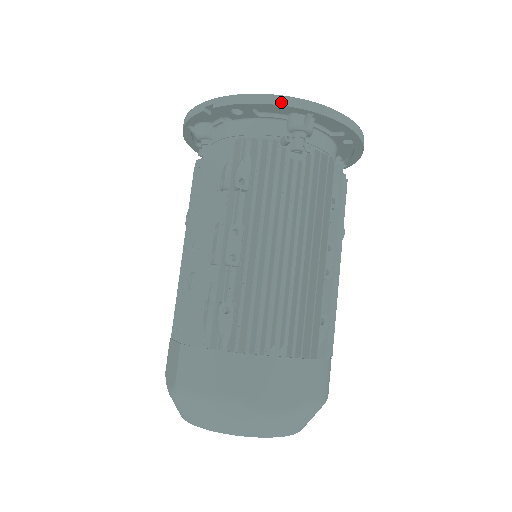
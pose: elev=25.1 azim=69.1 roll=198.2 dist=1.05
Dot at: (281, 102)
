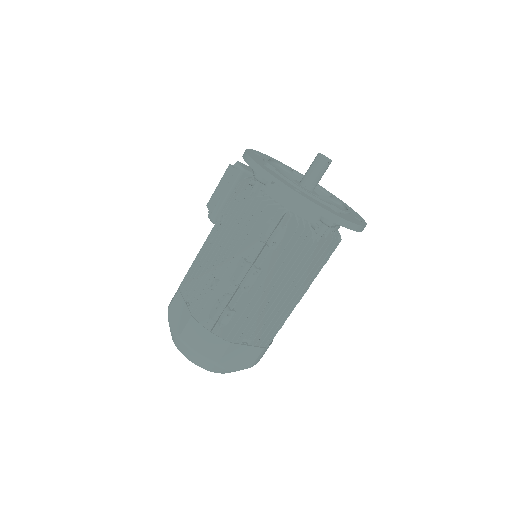
Dot at: (326, 216)
